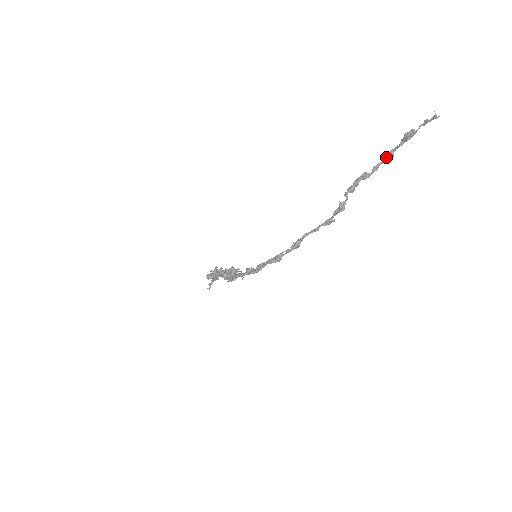
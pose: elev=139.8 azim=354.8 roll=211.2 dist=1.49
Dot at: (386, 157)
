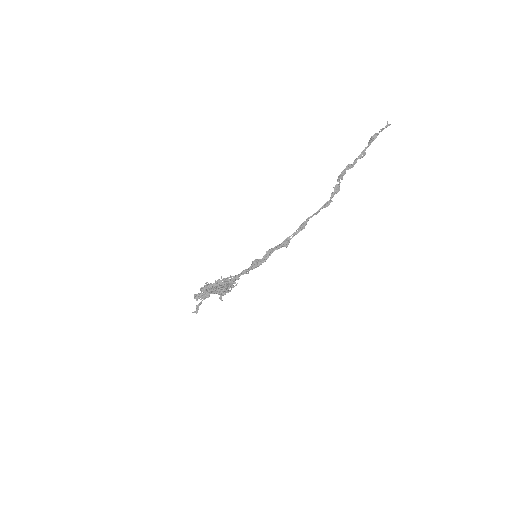
Dot at: (361, 153)
